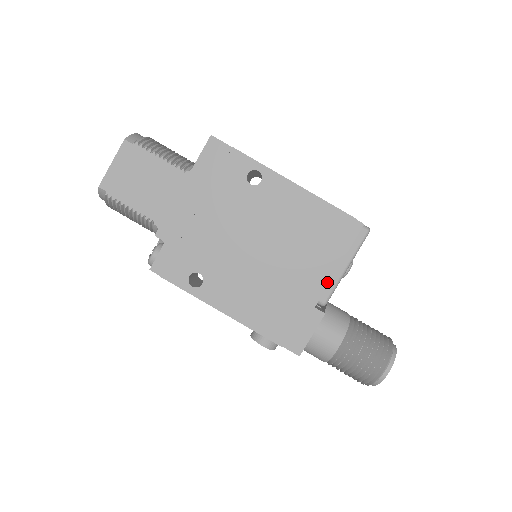
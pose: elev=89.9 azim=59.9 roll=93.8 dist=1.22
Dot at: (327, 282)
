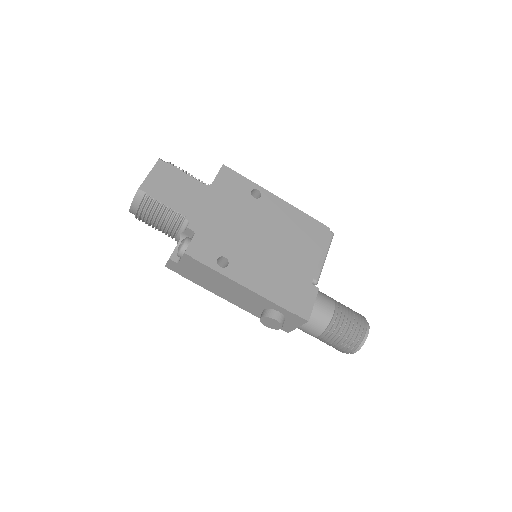
Dot at: (316, 266)
